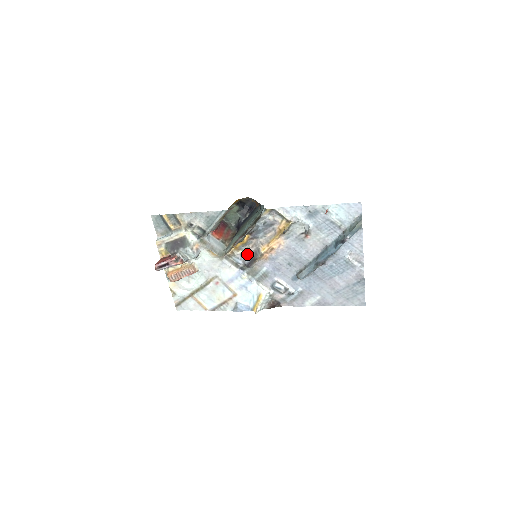
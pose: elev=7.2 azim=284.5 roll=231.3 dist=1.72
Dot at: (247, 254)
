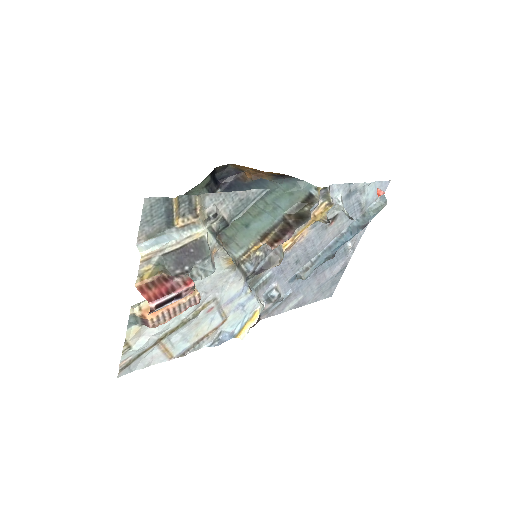
Dot at: (263, 255)
